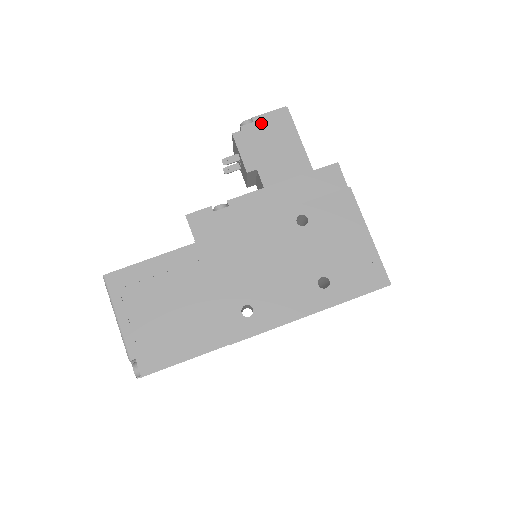
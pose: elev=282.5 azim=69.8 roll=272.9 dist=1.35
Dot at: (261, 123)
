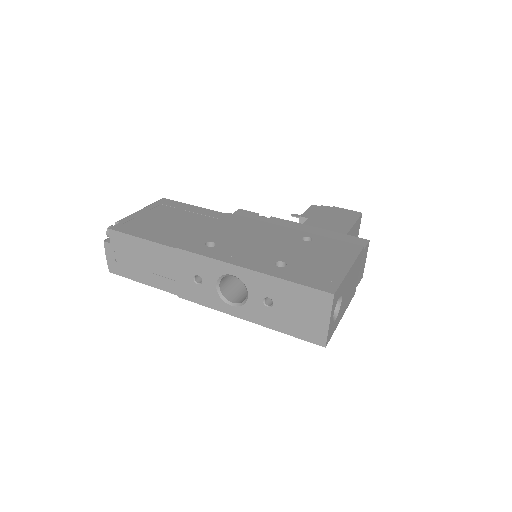
Dot at: (336, 210)
